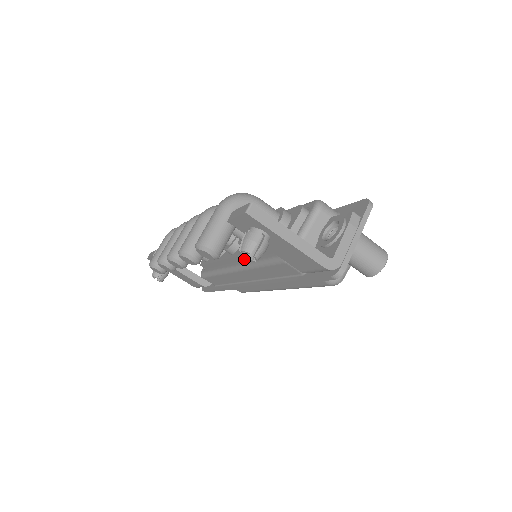
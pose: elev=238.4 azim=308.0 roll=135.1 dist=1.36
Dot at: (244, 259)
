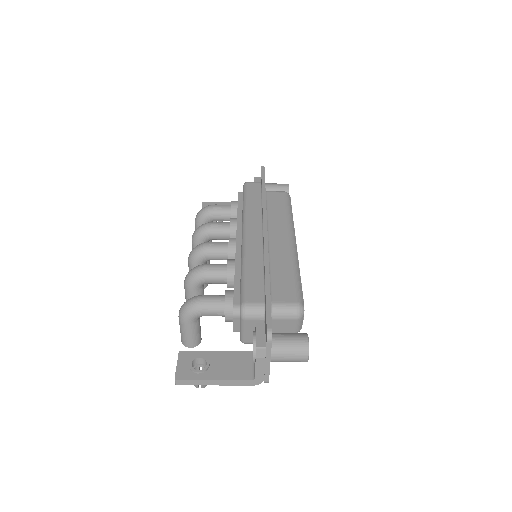
Dot at: occluded
